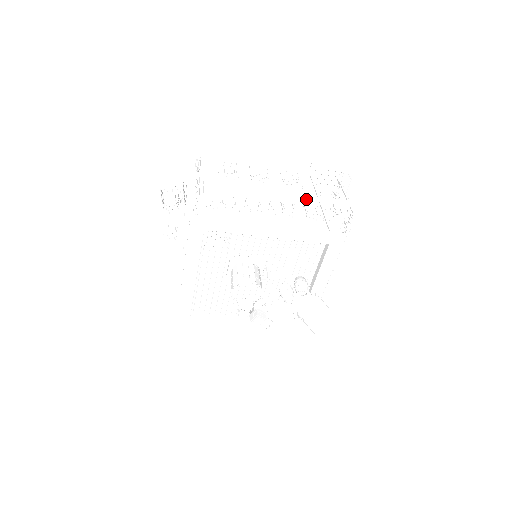
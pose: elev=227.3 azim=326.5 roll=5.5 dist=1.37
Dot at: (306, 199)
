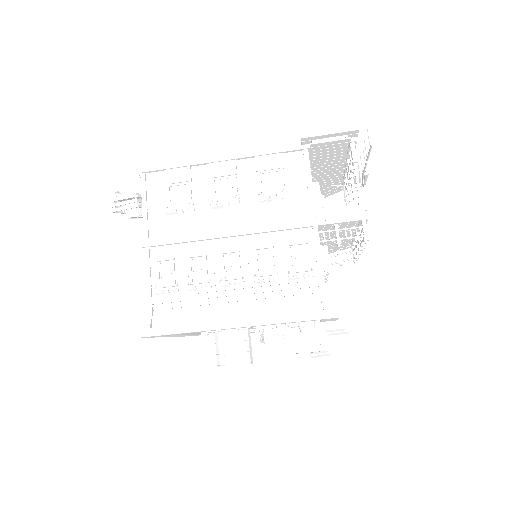
Dot at: (291, 228)
